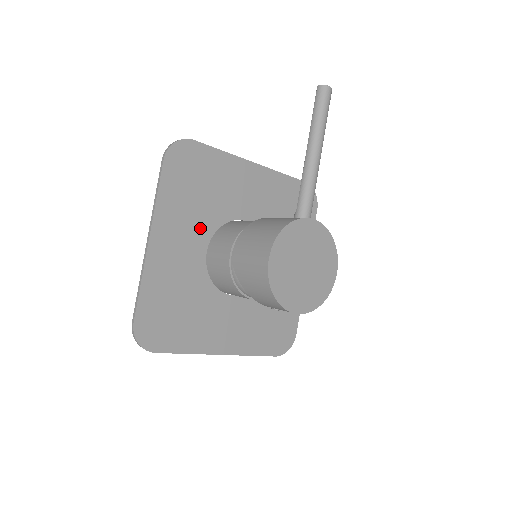
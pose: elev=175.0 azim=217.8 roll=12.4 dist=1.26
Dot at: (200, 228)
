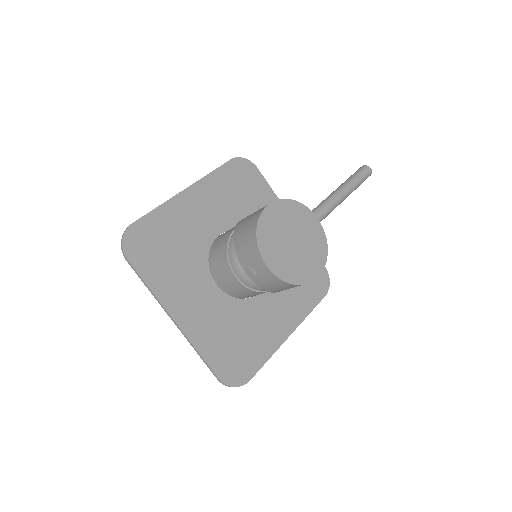
Dot at: (226, 217)
